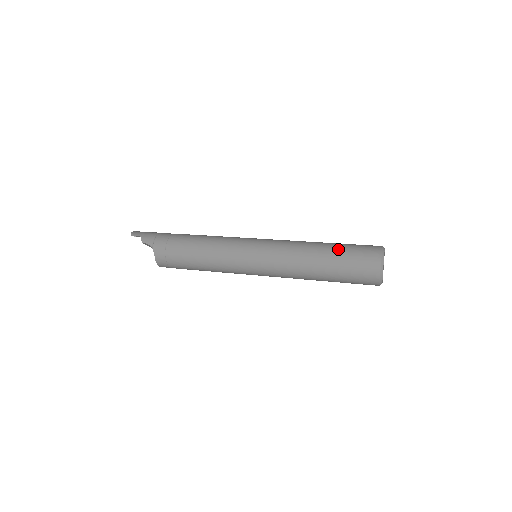
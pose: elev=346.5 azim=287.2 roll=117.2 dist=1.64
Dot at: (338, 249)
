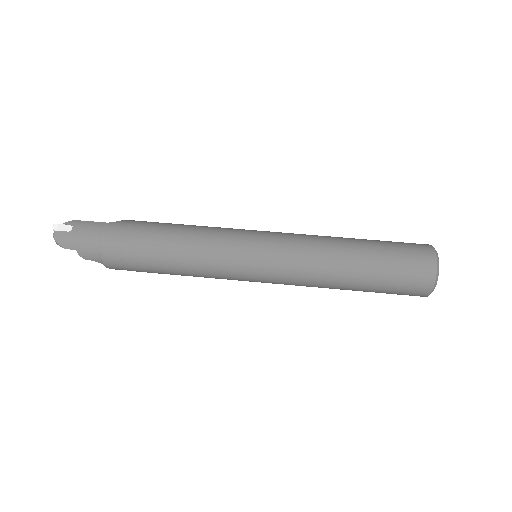
Dot at: (376, 277)
